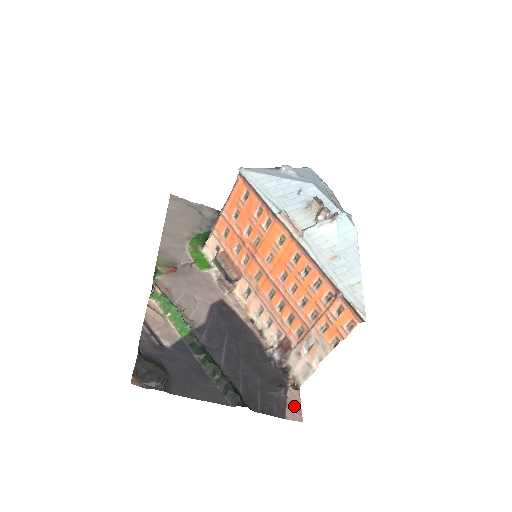
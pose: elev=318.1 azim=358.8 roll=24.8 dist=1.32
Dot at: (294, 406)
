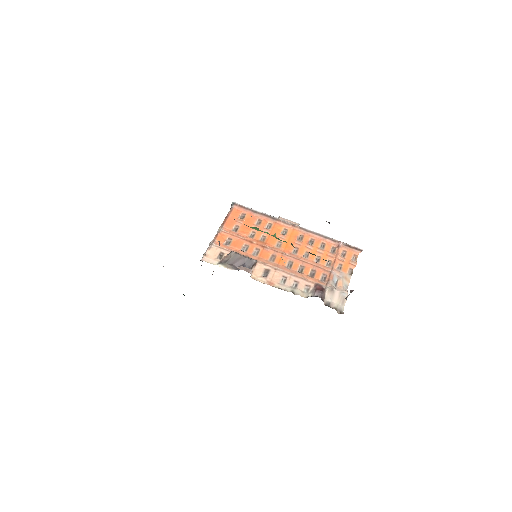
Dot at: occluded
